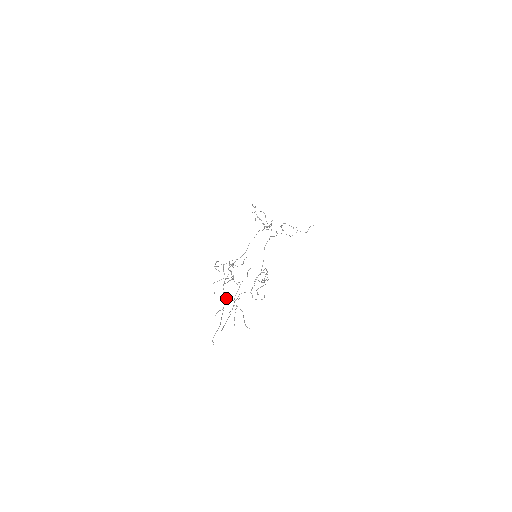
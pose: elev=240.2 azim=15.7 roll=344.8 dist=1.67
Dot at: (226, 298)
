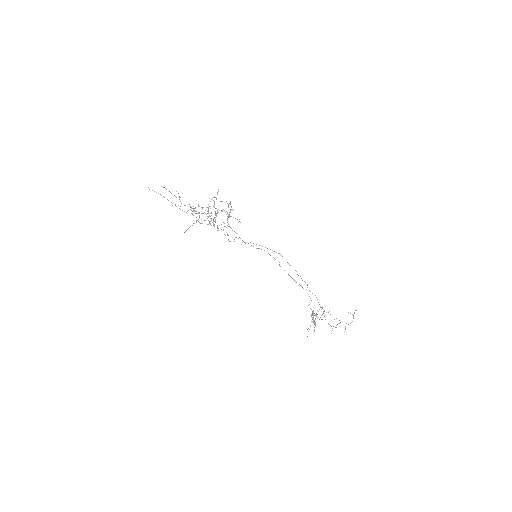
Dot at: (192, 214)
